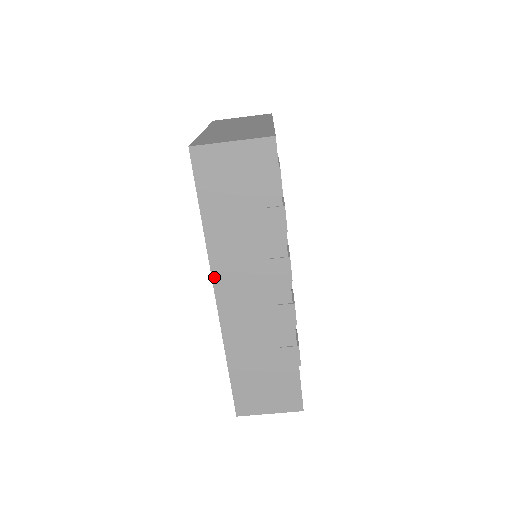
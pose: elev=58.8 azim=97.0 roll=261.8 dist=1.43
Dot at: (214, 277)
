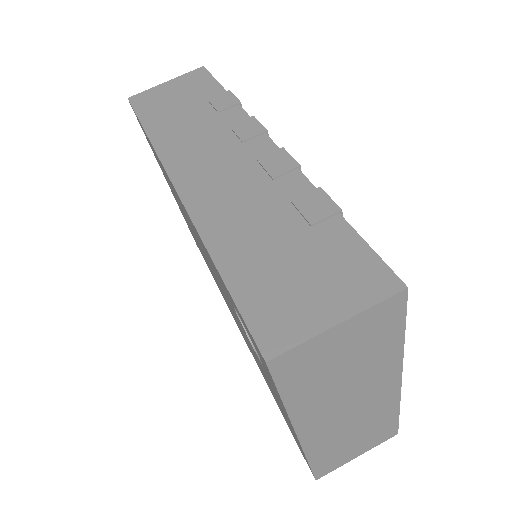
Dot at: (167, 167)
